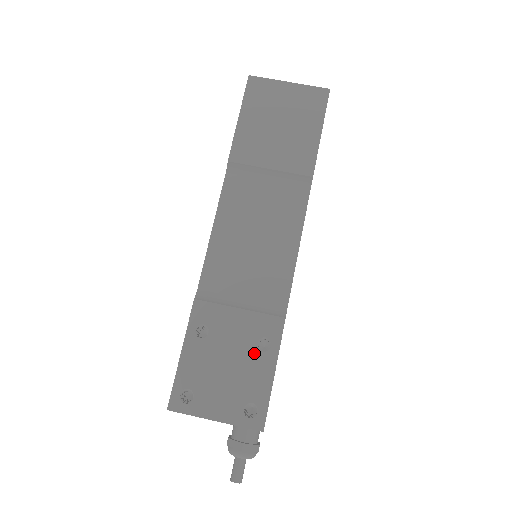
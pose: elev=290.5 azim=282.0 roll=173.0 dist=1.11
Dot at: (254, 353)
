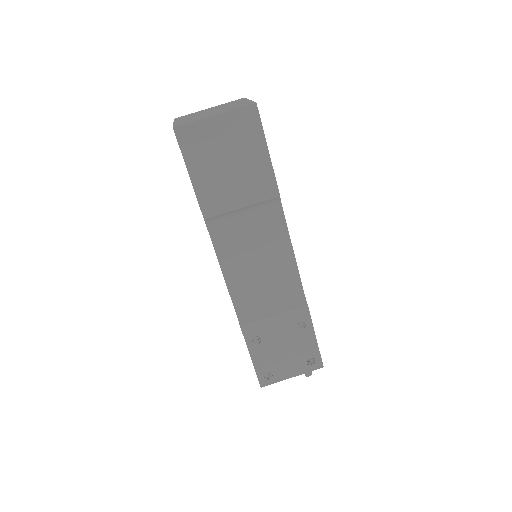
Dot at: (297, 334)
